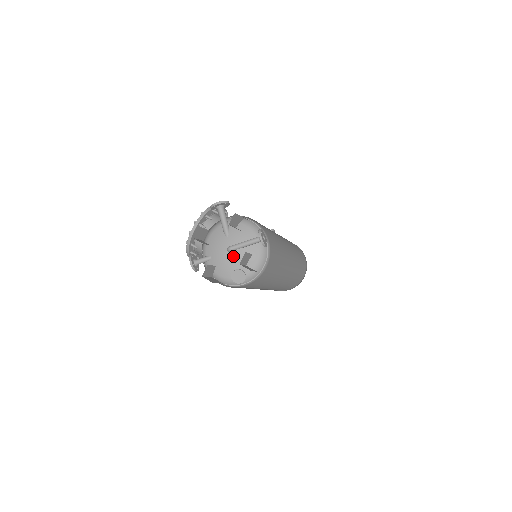
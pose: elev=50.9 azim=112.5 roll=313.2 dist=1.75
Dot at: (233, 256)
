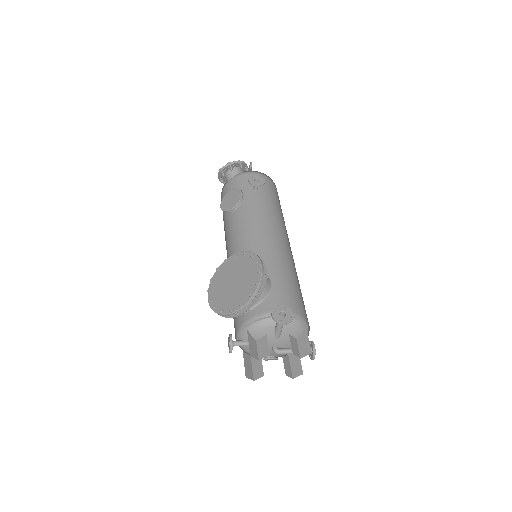
Dot at: occluded
